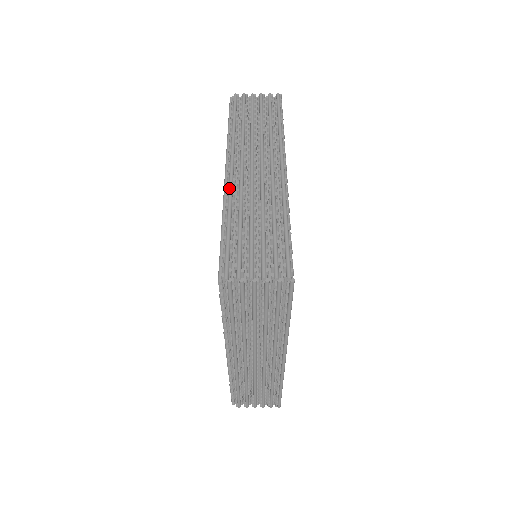
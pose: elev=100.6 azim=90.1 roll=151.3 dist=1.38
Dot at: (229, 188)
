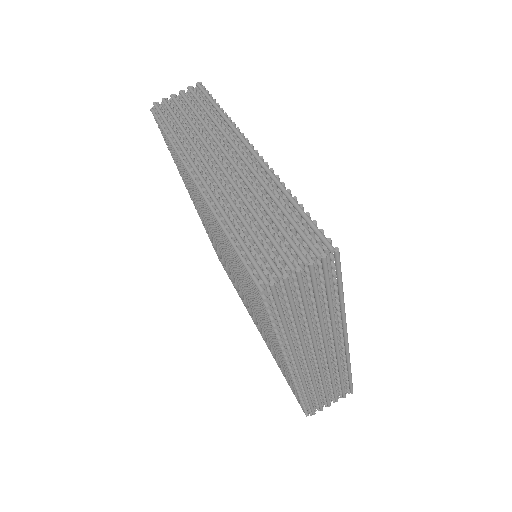
Dot at: (209, 193)
